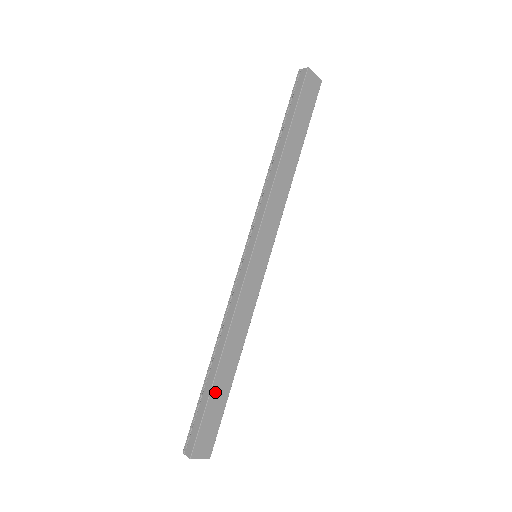
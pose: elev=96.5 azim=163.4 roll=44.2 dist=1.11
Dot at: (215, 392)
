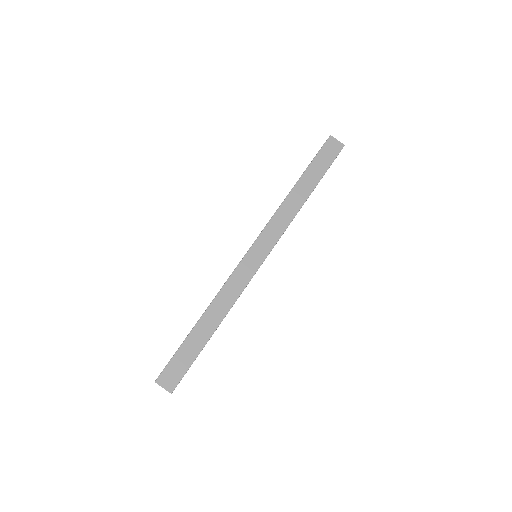
Dot at: (190, 341)
